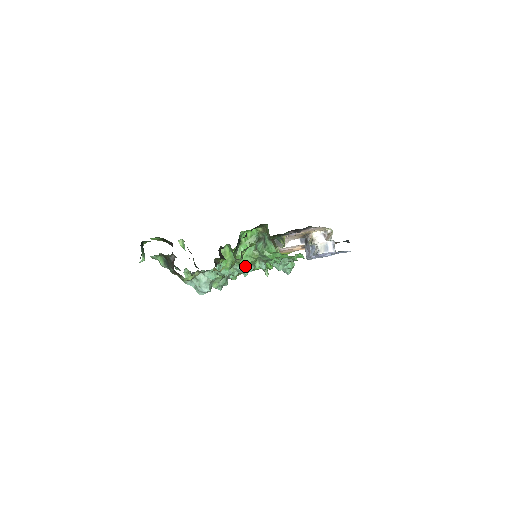
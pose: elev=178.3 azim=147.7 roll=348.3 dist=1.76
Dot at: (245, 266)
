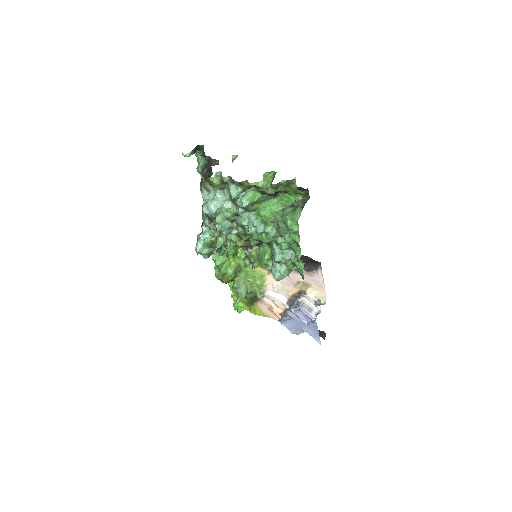
Dot at: (260, 219)
